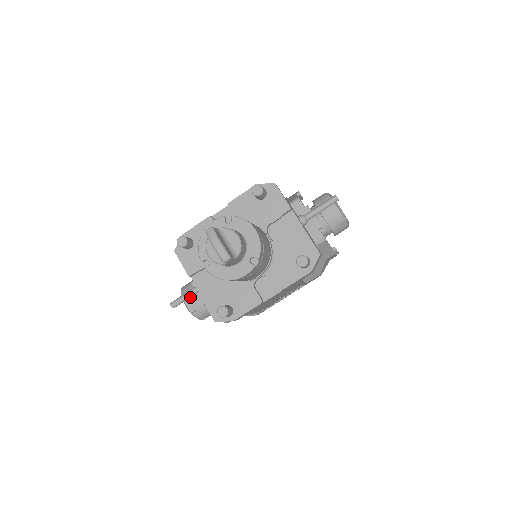
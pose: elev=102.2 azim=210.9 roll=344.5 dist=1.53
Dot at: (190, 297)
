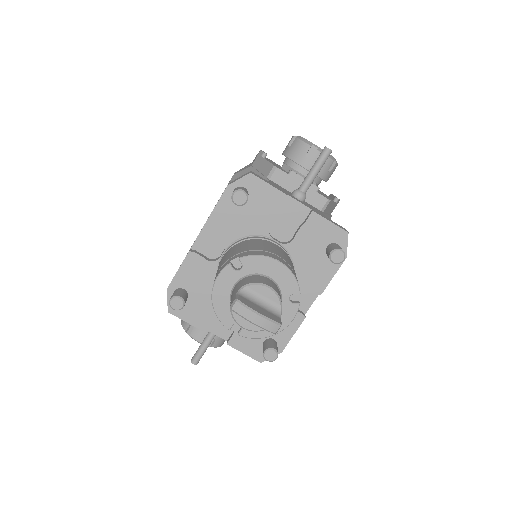
Dot at: (200, 333)
